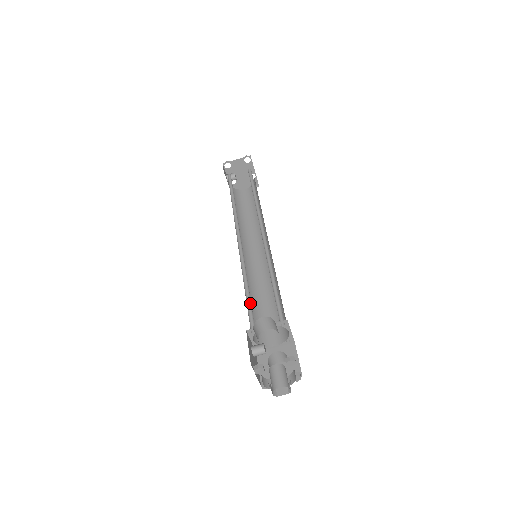
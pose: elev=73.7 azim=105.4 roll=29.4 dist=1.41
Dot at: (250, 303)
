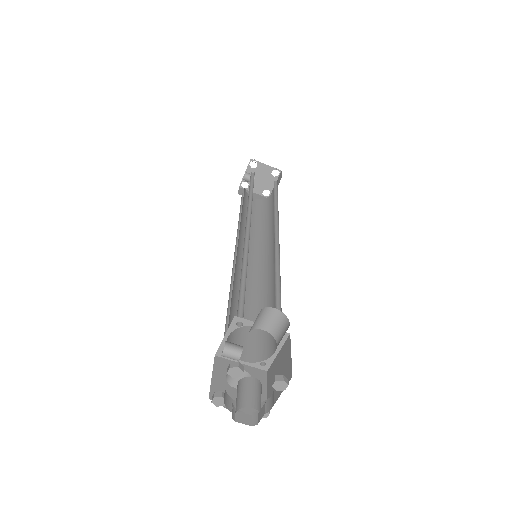
Dot at: (243, 293)
